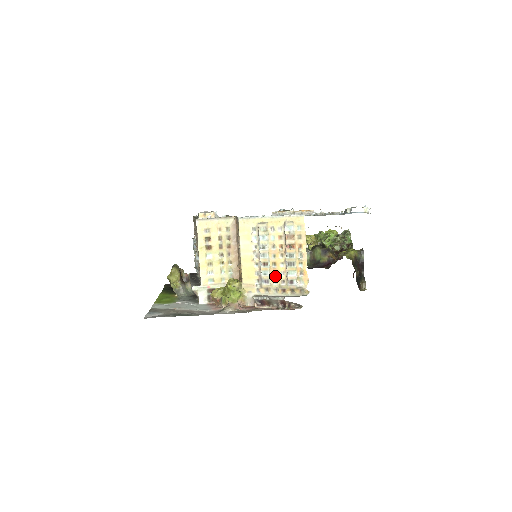
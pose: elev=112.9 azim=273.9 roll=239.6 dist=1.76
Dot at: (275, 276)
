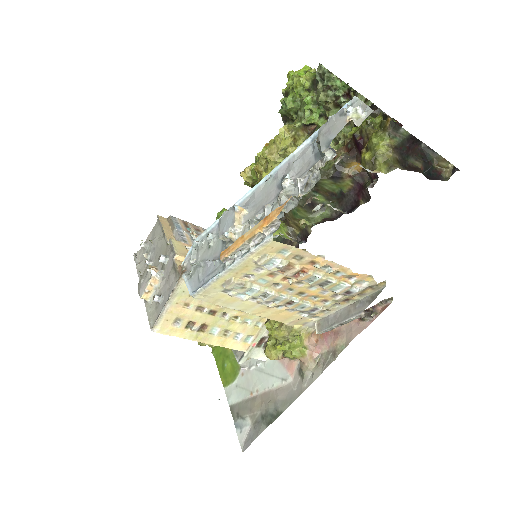
Dot at: (317, 299)
